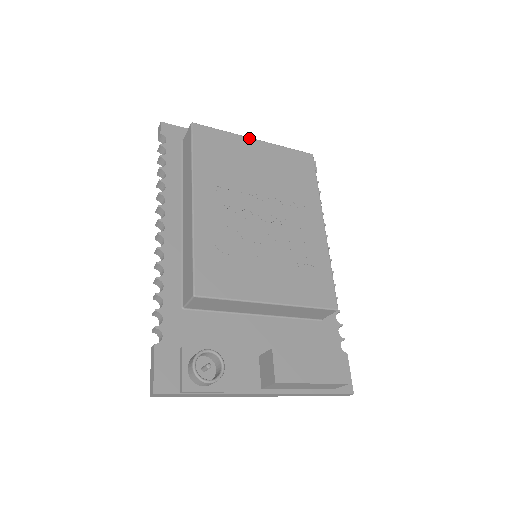
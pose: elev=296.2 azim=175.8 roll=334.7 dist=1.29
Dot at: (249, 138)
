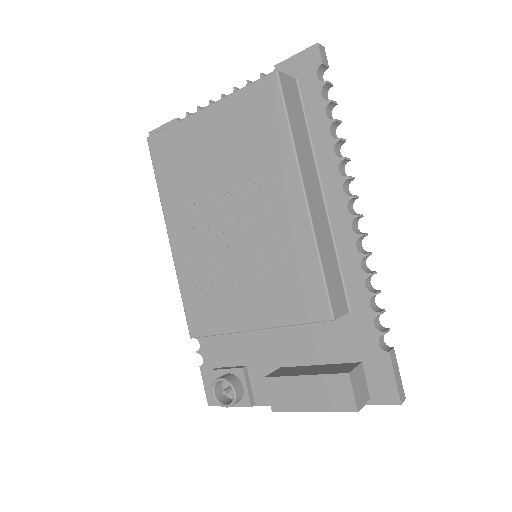
Dot at: (197, 113)
